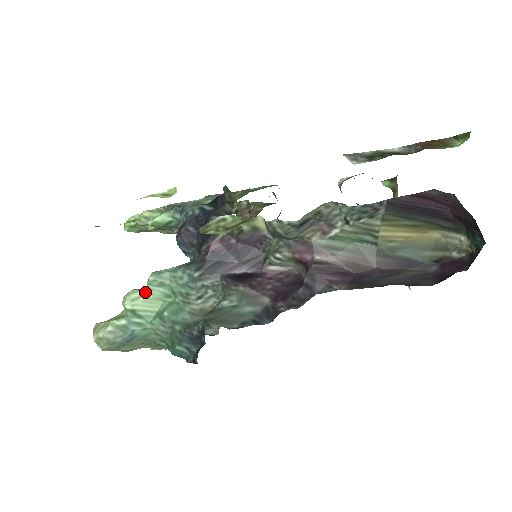
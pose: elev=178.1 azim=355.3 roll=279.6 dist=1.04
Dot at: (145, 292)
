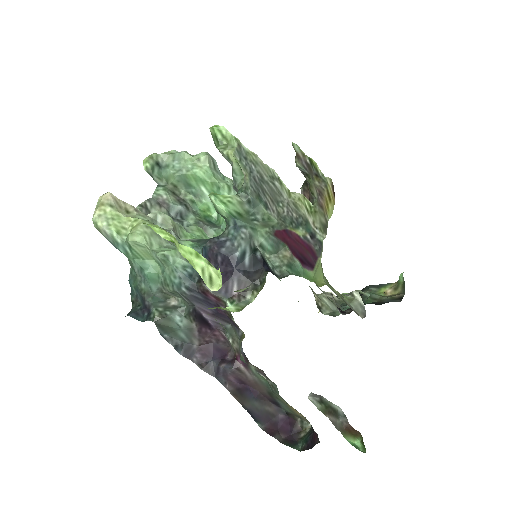
Dot at: (149, 249)
